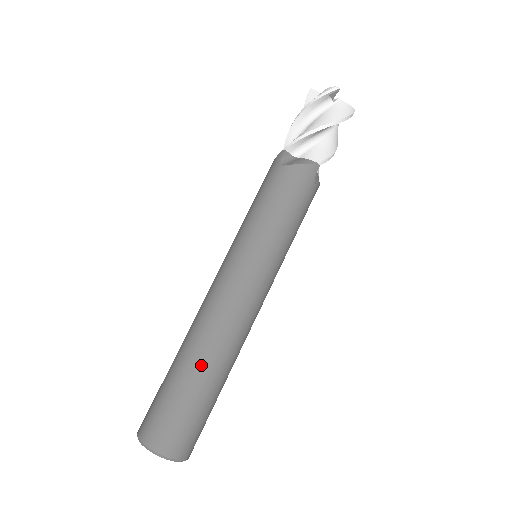
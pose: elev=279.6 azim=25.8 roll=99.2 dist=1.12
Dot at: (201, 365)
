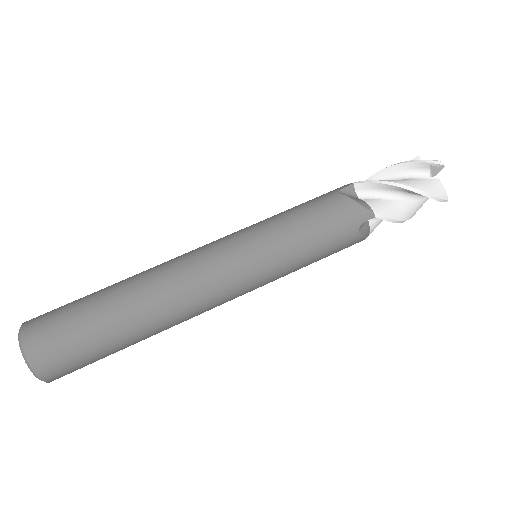
Dot at: (125, 302)
